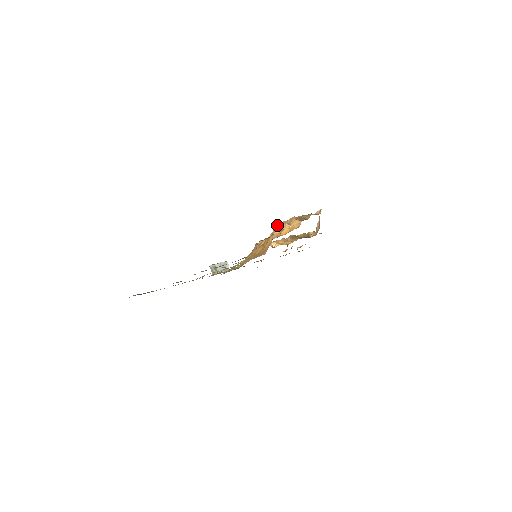
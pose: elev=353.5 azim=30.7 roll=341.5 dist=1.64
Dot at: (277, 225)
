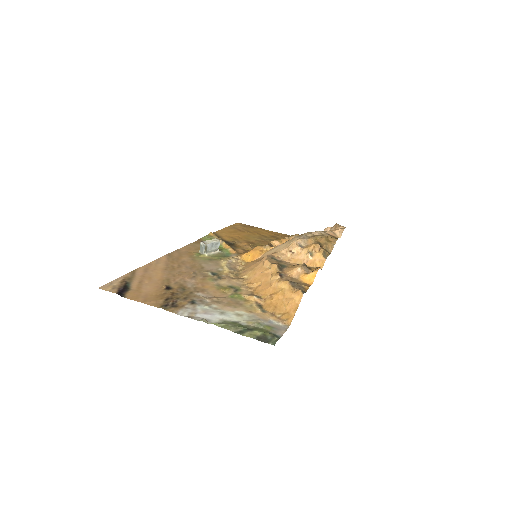
Dot at: (296, 243)
